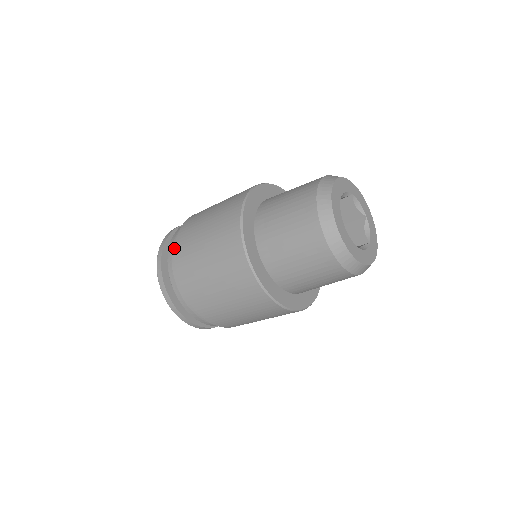
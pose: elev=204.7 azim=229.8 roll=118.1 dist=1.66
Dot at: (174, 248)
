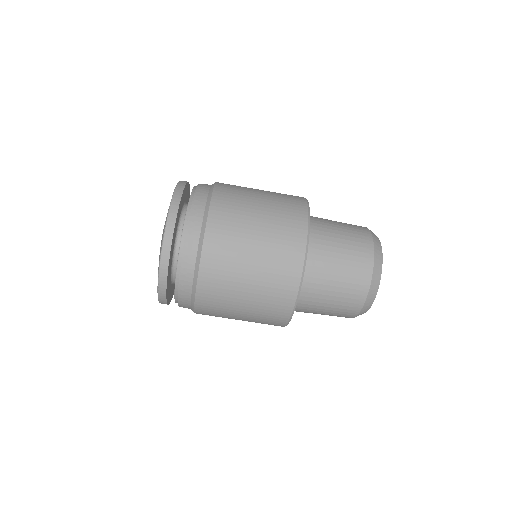
Dot at: occluded
